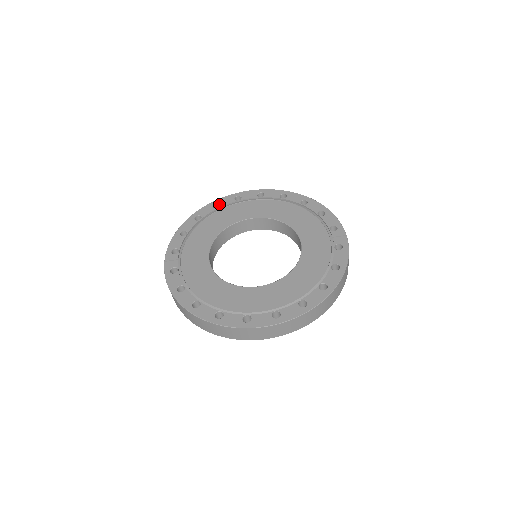
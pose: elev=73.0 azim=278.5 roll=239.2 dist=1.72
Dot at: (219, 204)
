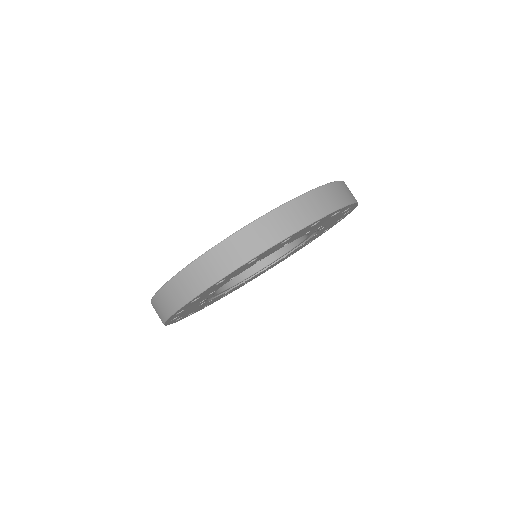
Dot at: occluded
